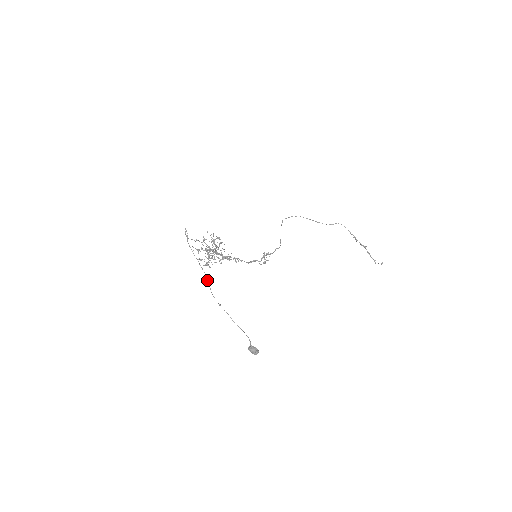
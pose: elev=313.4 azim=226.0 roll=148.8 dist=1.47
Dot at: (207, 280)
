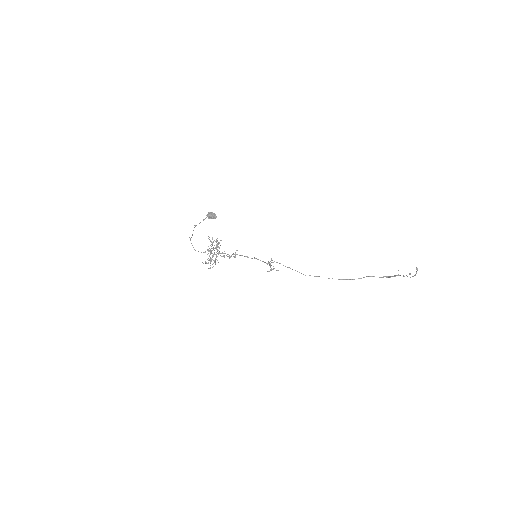
Dot at: occluded
